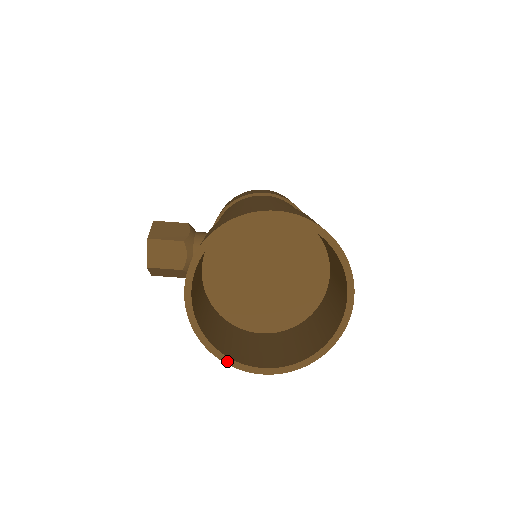
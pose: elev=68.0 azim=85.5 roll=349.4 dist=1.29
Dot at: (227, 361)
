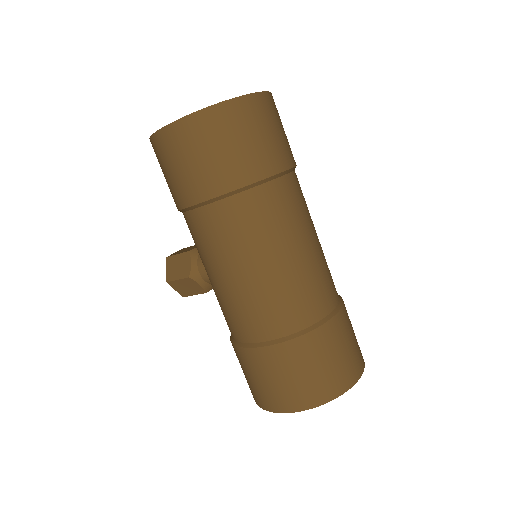
Dot at: occluded
